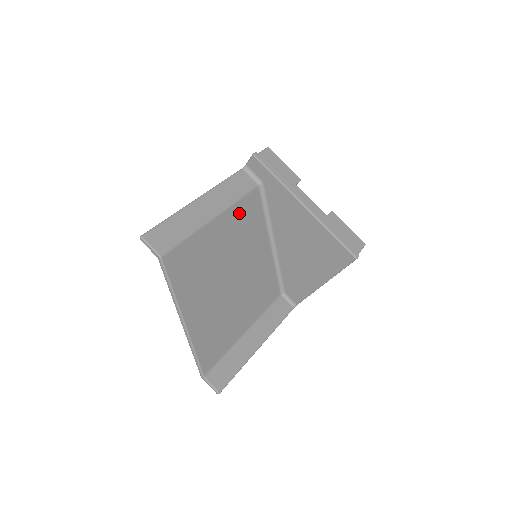
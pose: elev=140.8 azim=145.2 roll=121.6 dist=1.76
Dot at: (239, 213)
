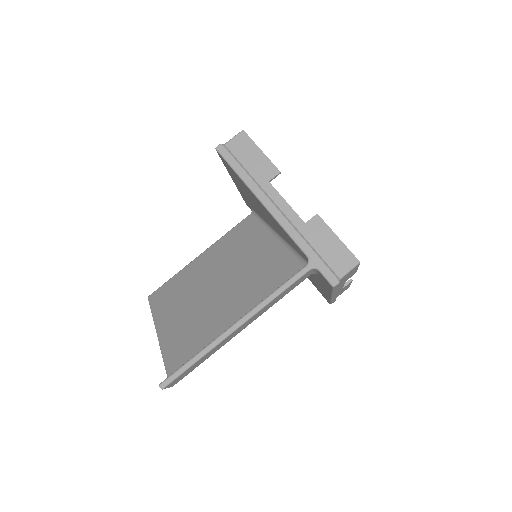
Dot at: occluded
